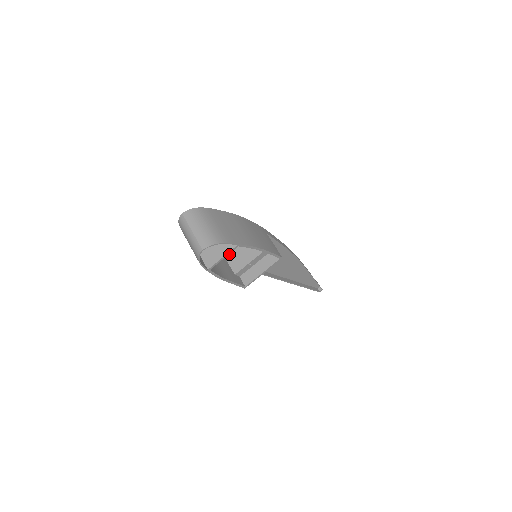
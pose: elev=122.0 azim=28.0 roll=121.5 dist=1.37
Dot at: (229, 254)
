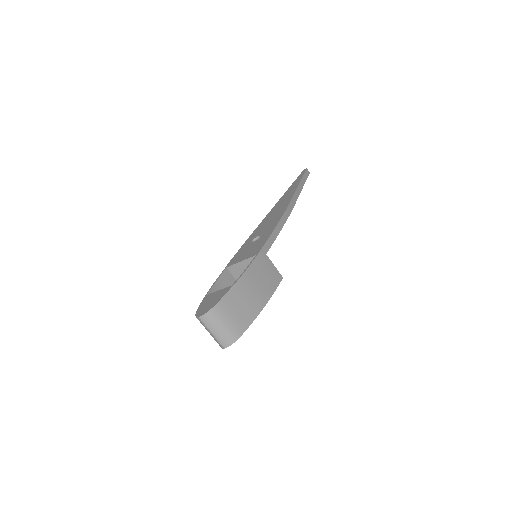
Dot at: (233, 270)
